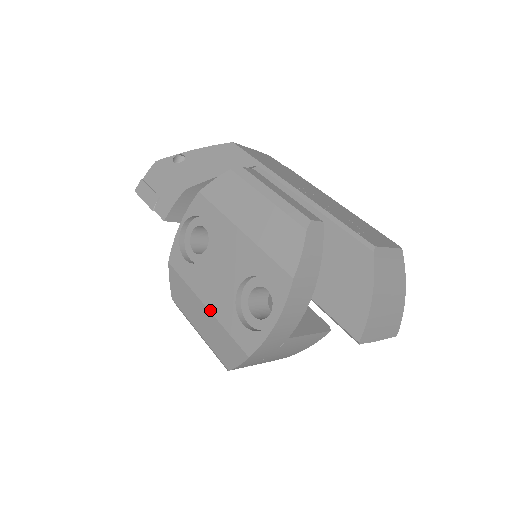
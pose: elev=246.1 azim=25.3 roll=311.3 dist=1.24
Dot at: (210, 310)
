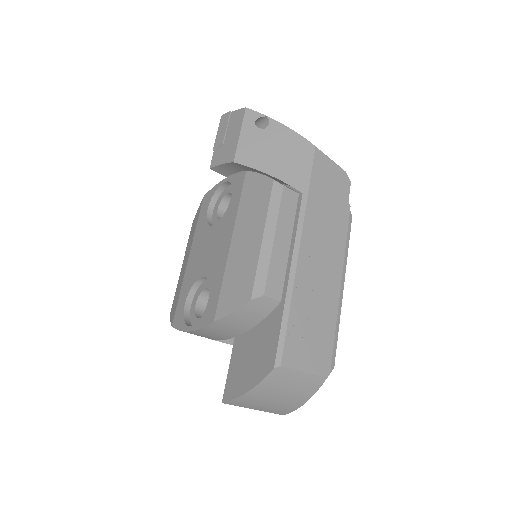
Dot at: (187, 266)
